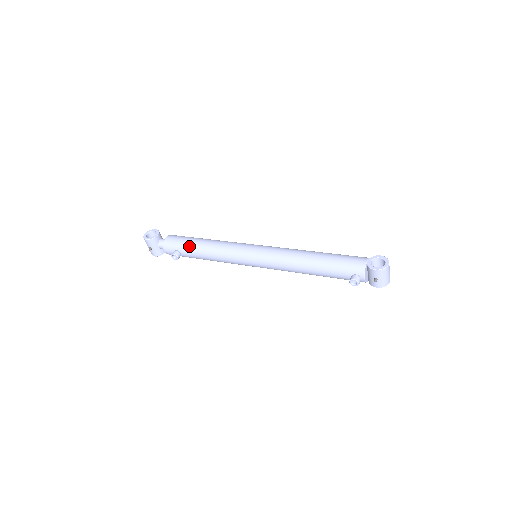
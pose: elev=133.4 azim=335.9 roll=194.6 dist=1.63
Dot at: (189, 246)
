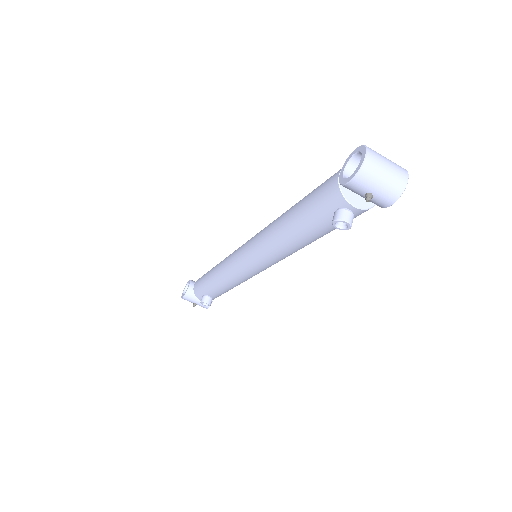
Dot at: (206, 284)
